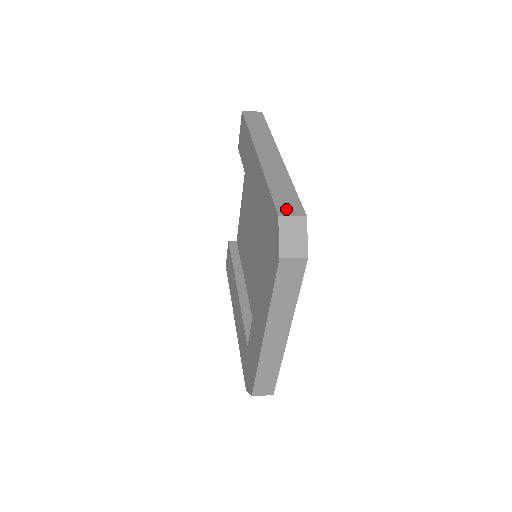
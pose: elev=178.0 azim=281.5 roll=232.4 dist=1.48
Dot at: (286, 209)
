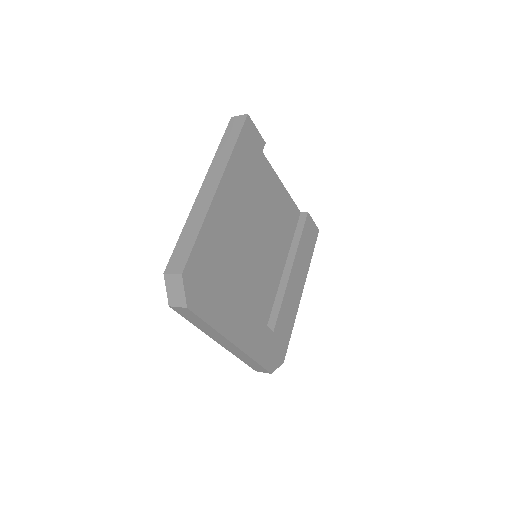
Dot at: (173, 265)
